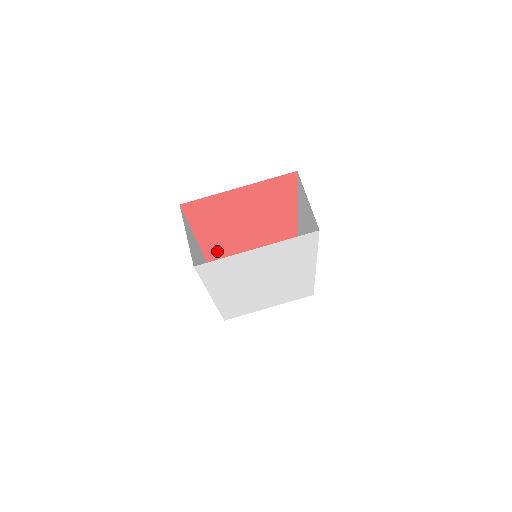
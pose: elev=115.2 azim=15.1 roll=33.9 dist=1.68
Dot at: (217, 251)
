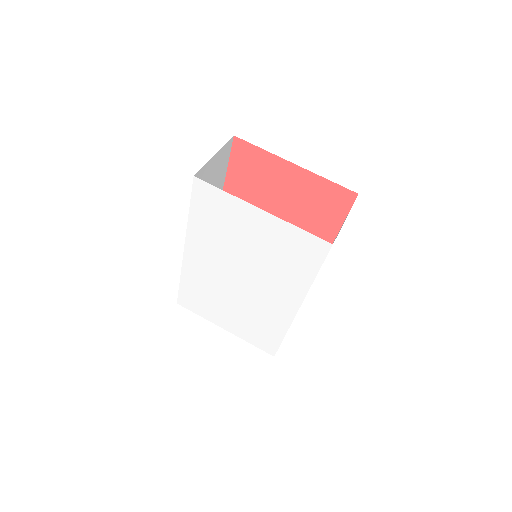
Dot at: occluded
